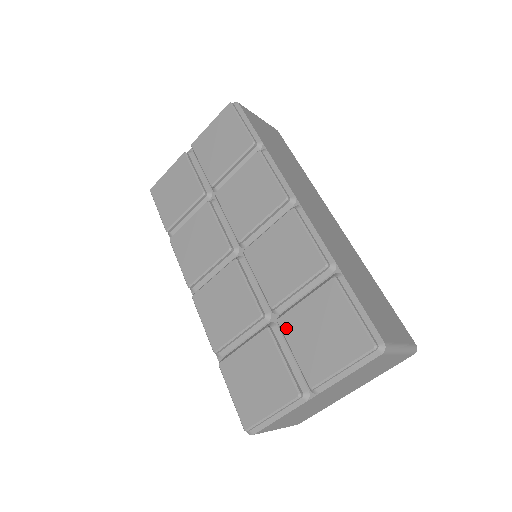
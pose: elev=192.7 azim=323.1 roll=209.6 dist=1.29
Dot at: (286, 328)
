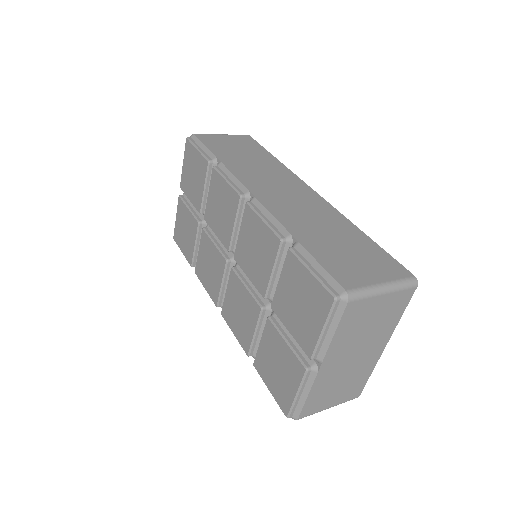
Dot at: (278, 312)
